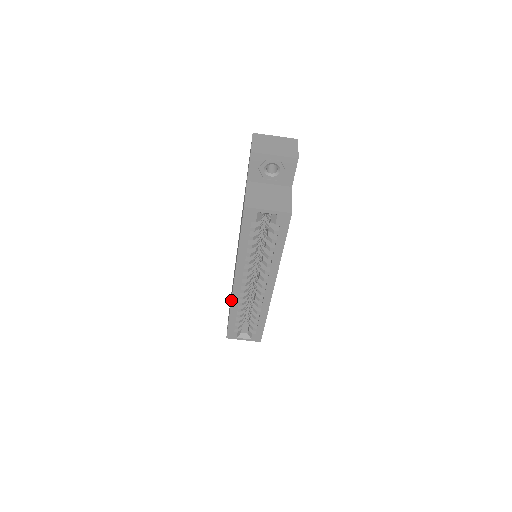
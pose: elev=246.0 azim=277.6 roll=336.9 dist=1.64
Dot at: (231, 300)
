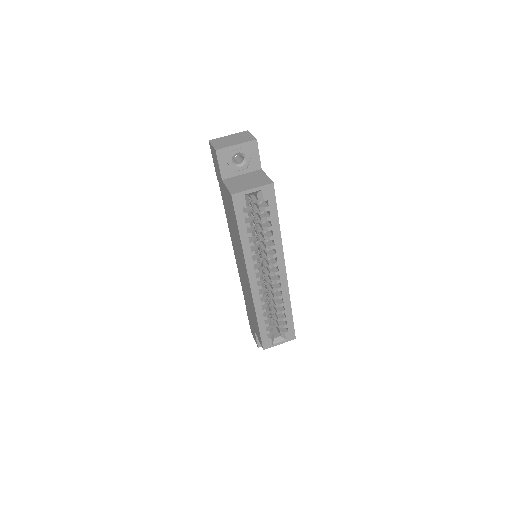
Dot at: (253, 302)
